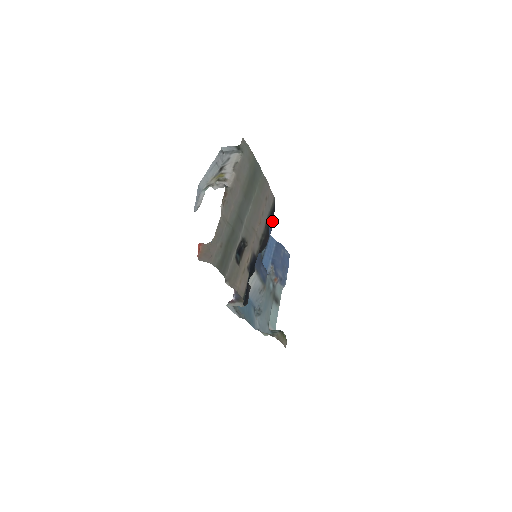
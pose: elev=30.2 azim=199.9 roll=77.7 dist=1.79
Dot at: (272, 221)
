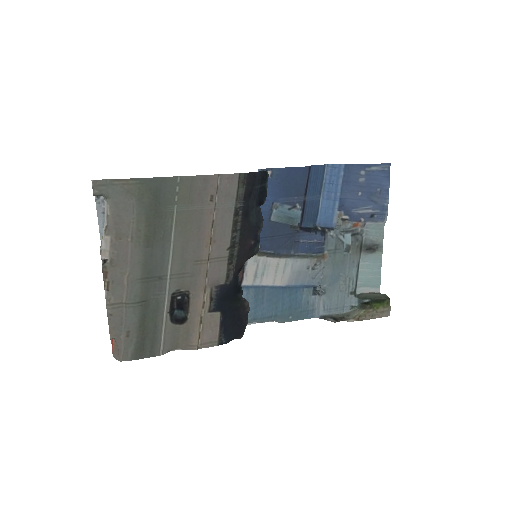
Dot at: (265, 196)
